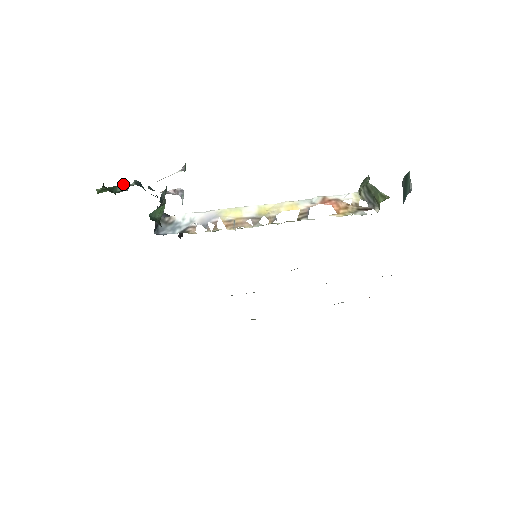
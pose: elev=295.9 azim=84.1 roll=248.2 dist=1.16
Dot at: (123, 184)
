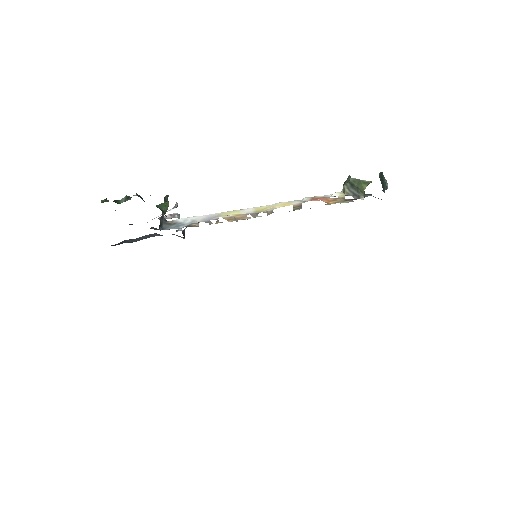
Dot at: (126, 196)
